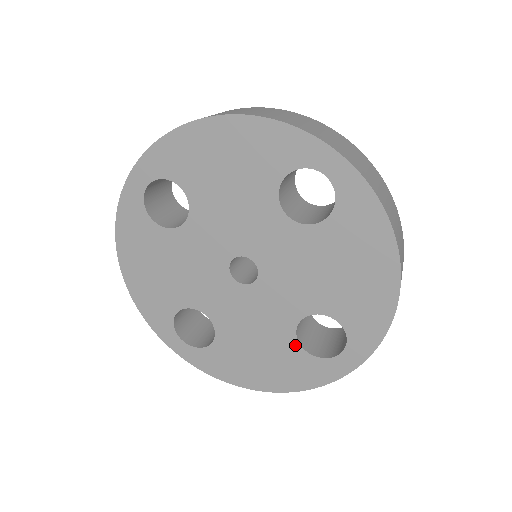
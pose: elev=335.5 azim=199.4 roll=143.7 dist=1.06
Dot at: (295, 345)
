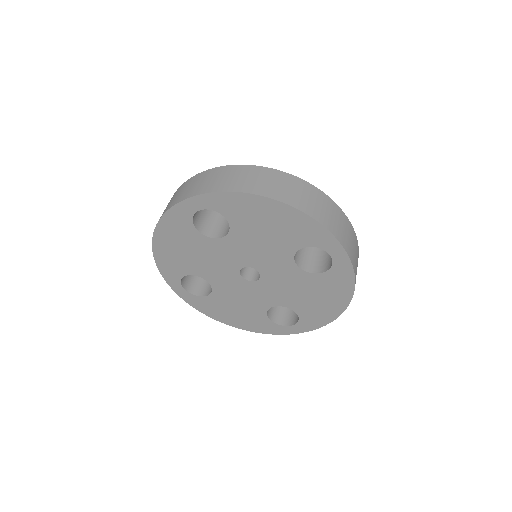
Dot at: (264, 314)
